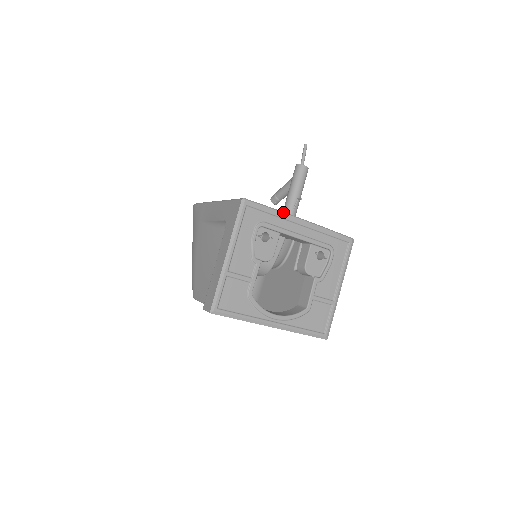
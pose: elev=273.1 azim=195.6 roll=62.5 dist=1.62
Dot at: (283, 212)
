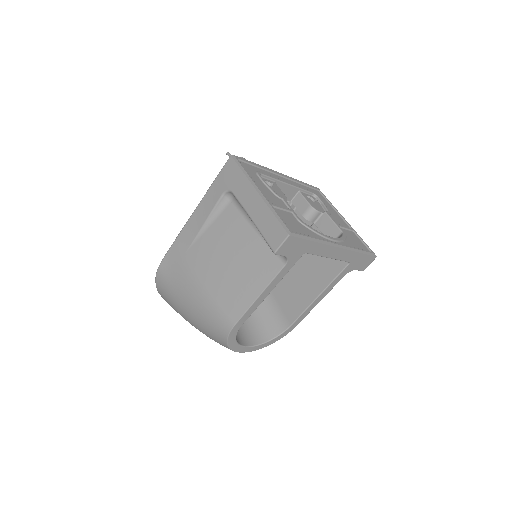
Dot at: (264, 167)
